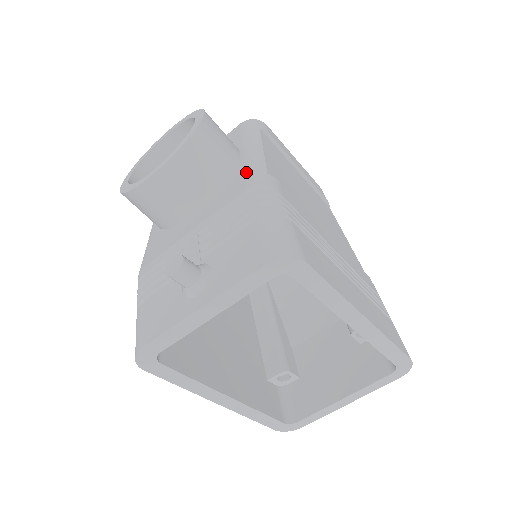
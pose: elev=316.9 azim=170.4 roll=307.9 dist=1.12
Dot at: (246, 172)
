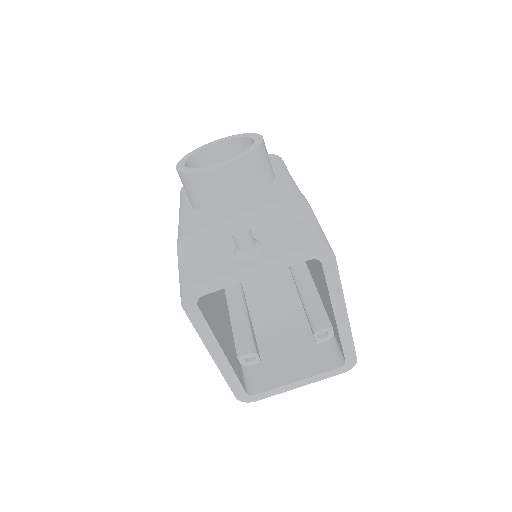
Dot at: (286, 188)
